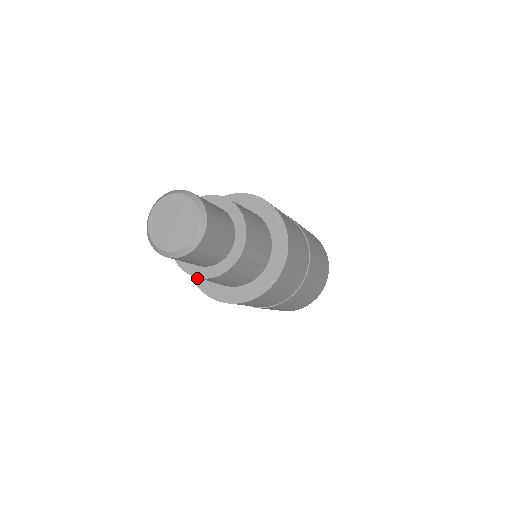
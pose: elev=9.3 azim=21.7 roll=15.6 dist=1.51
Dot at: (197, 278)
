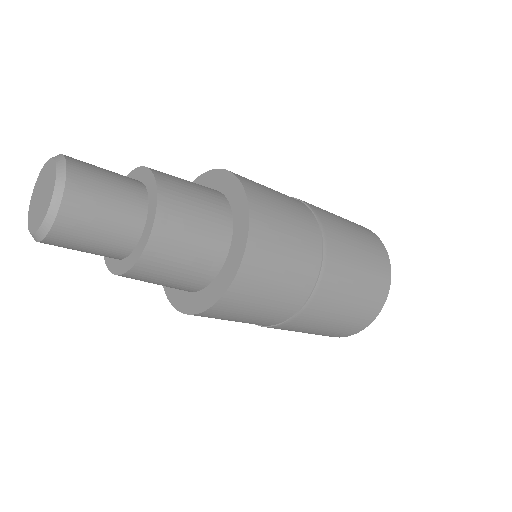
Dot at: (171, 295)
